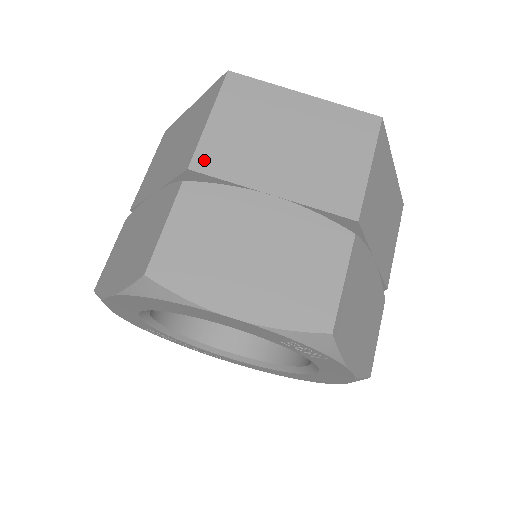
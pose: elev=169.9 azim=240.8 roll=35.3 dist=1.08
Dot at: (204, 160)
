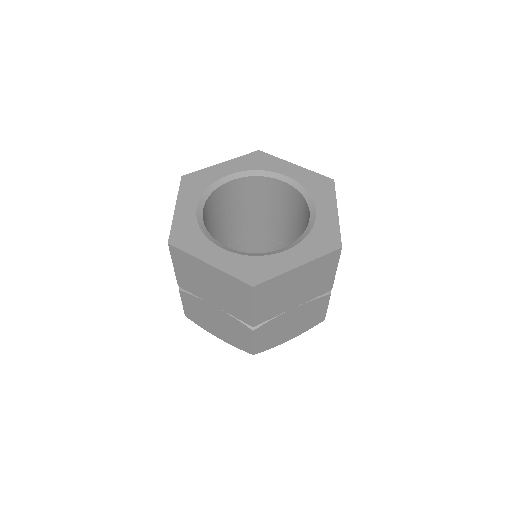
Dot at: (259, 320)
